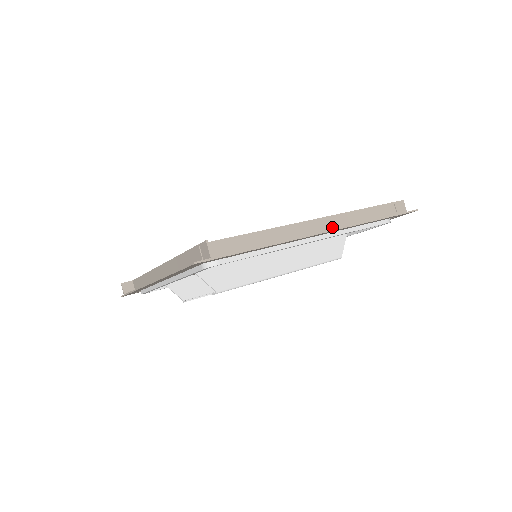
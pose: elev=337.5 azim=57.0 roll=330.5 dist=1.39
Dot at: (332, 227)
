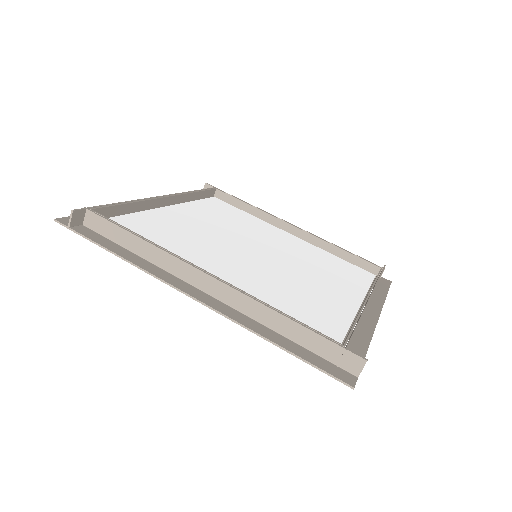
Dot at: occluded
